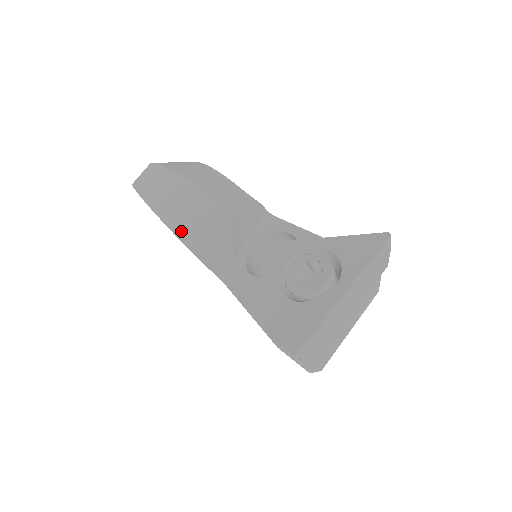
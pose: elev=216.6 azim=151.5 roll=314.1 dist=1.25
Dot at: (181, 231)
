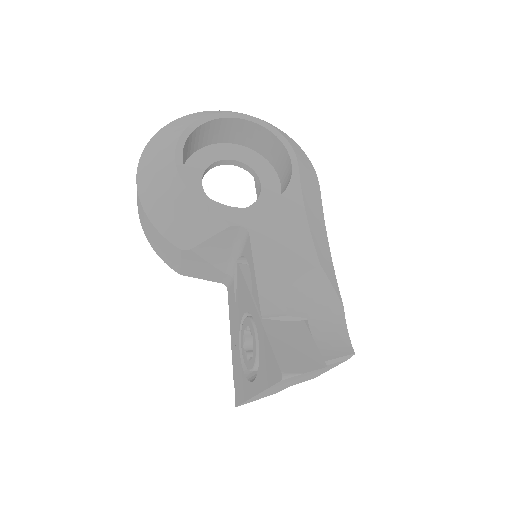
Dot at: (164, 259)
